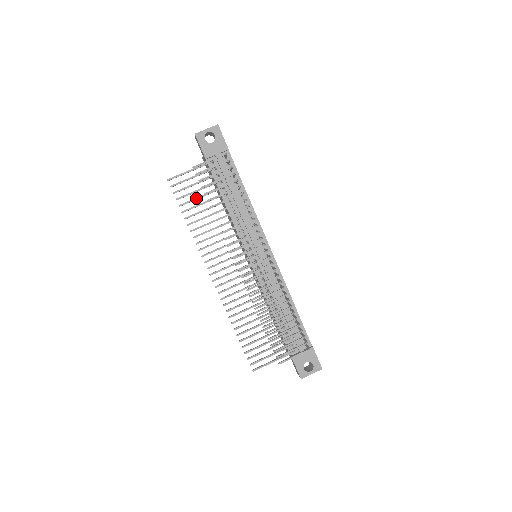
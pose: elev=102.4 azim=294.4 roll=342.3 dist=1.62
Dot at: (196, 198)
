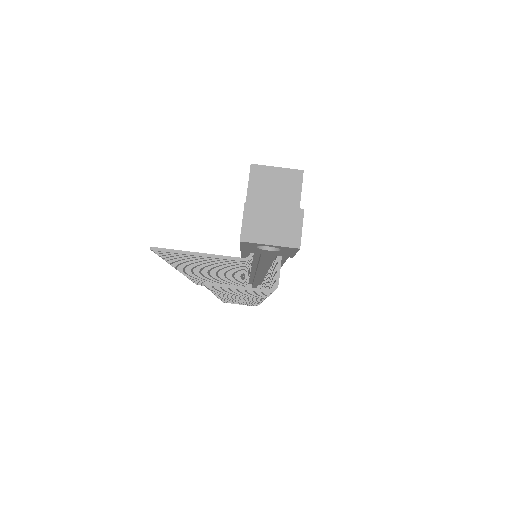
Dot at: (195, 262)
